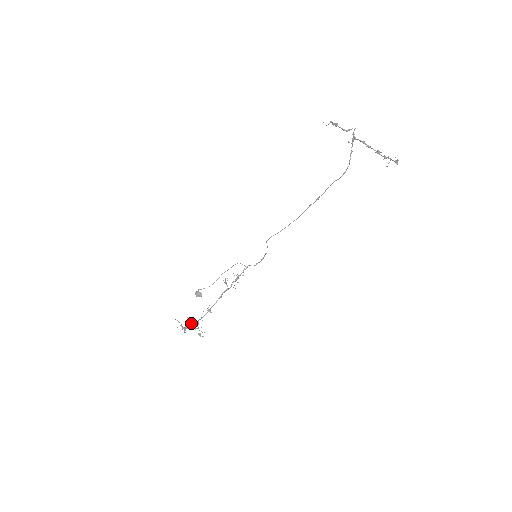
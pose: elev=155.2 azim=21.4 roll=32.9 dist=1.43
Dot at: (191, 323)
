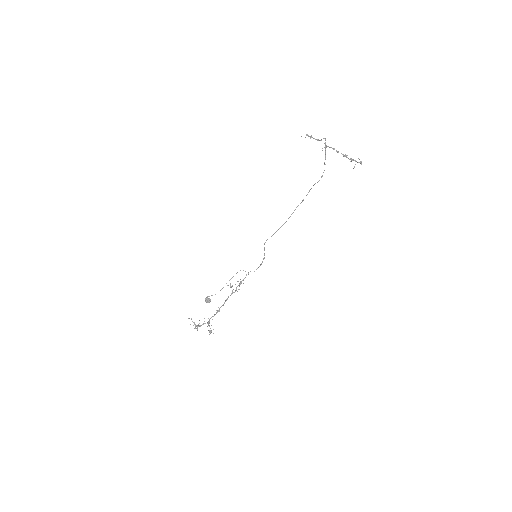
Dot at: occluded
